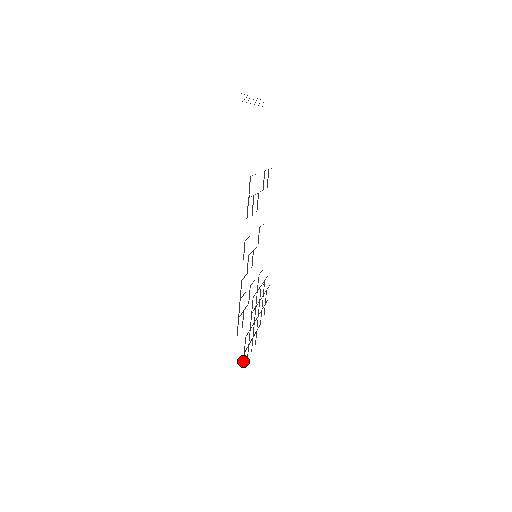
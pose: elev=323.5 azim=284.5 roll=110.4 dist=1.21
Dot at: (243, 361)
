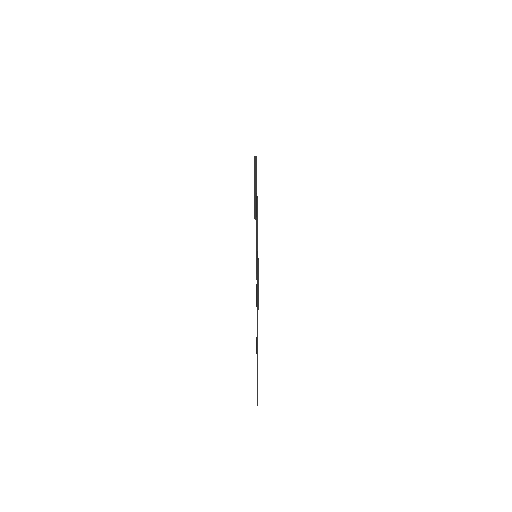
Dot at: (257, 257)
